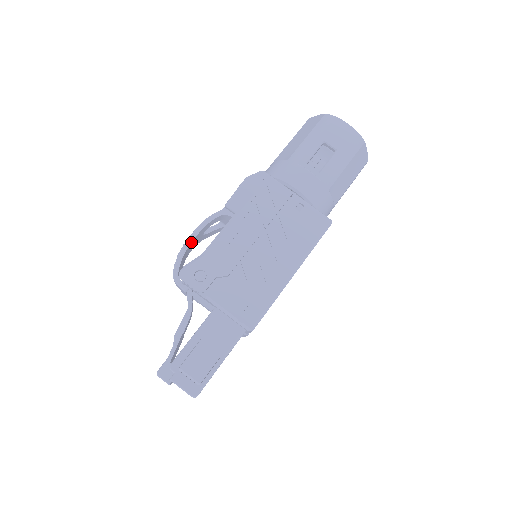
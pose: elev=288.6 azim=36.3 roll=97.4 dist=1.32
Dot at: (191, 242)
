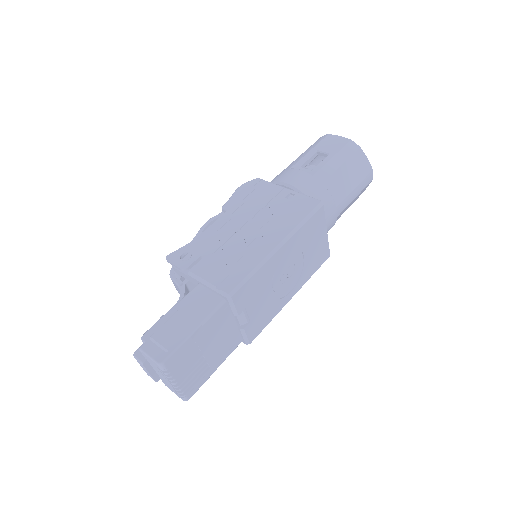
Dot at: occluded
